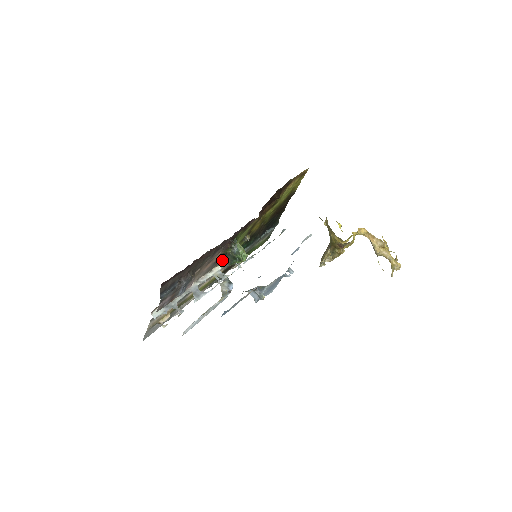
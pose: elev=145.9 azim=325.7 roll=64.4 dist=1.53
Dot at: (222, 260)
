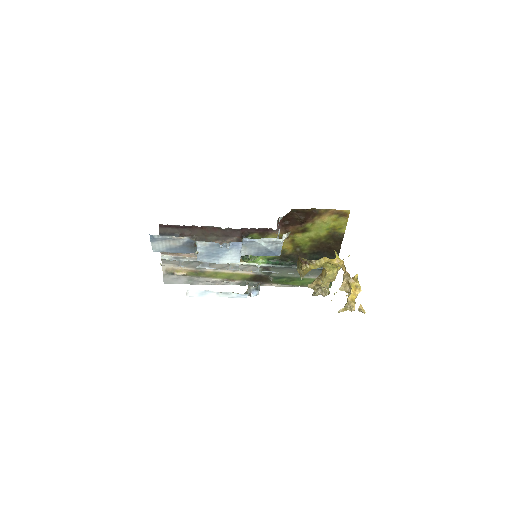
Dot at: occluded
